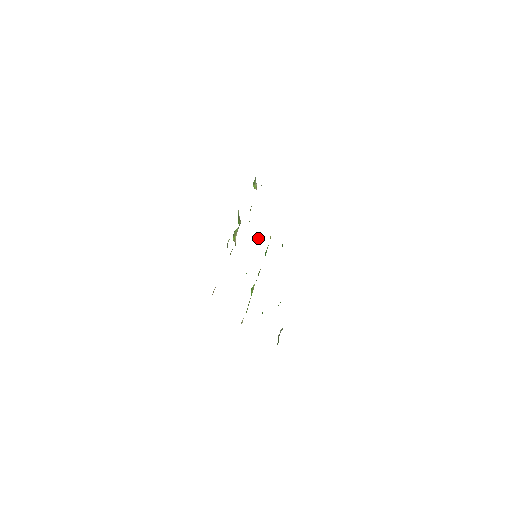
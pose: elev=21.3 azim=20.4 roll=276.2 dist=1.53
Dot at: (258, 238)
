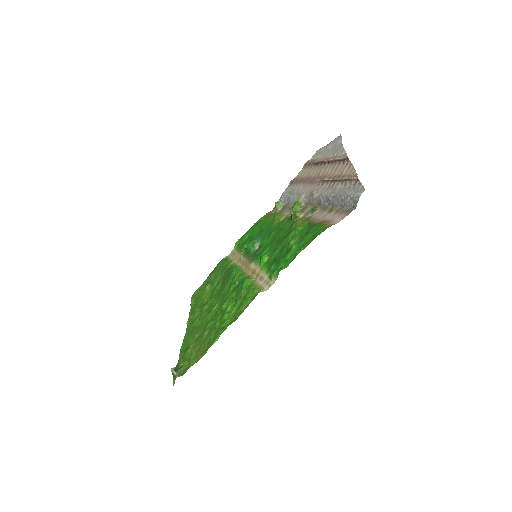
Dot at: (251, 247)
